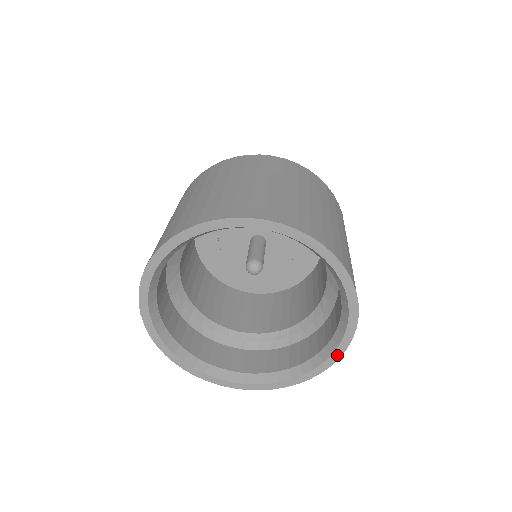
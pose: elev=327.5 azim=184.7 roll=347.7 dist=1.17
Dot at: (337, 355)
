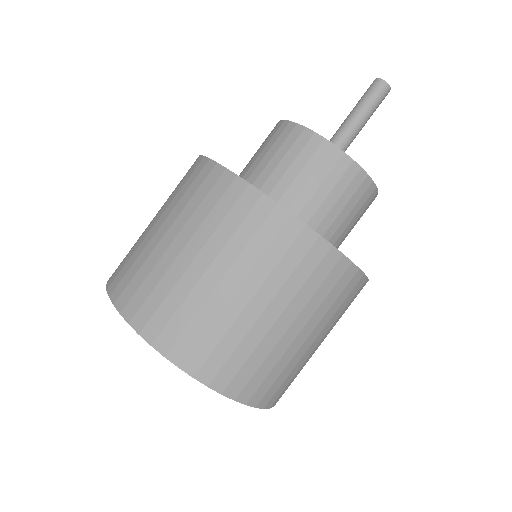
Dot at: occluded
